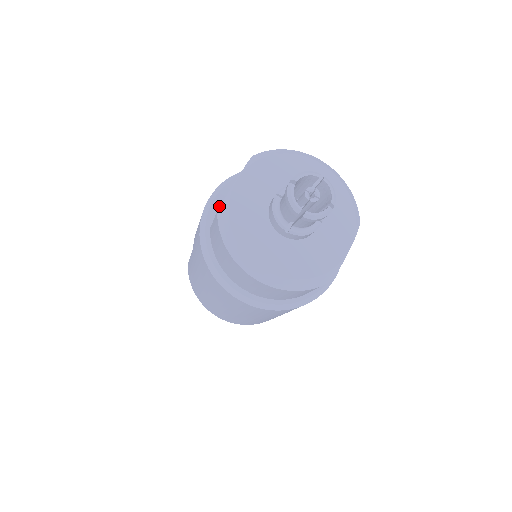
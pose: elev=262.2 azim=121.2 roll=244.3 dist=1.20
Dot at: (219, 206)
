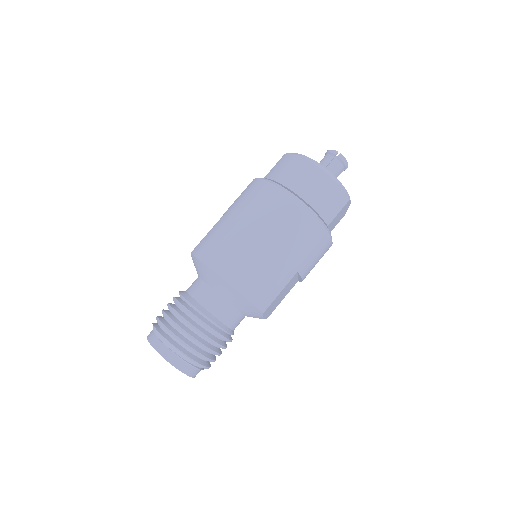
Dot at: occluded
